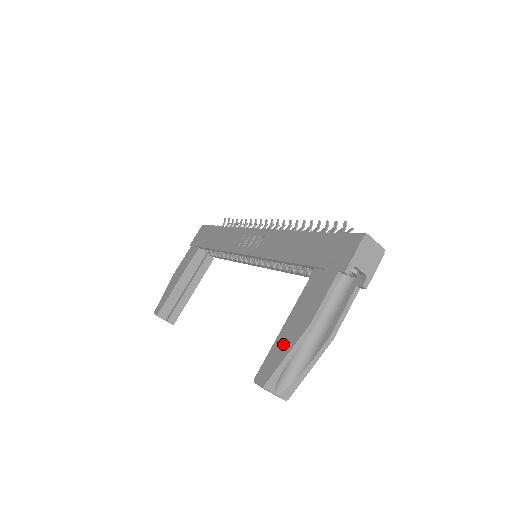
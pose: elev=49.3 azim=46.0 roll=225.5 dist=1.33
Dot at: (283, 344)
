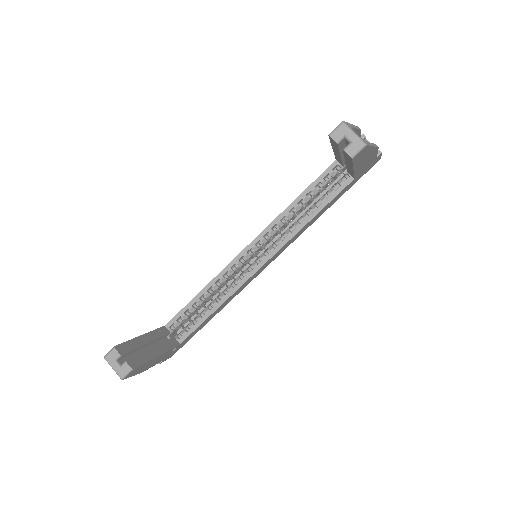
Dot at: occluded
